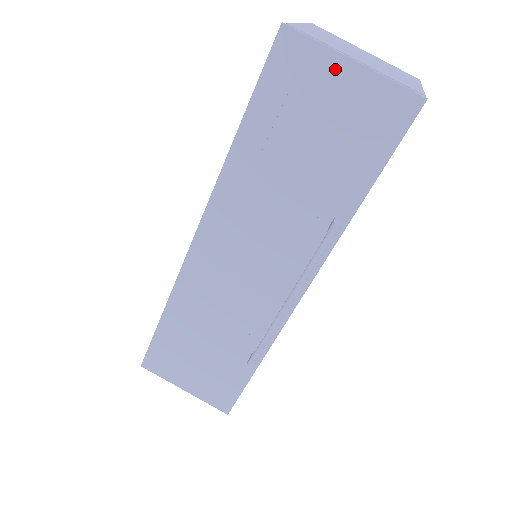
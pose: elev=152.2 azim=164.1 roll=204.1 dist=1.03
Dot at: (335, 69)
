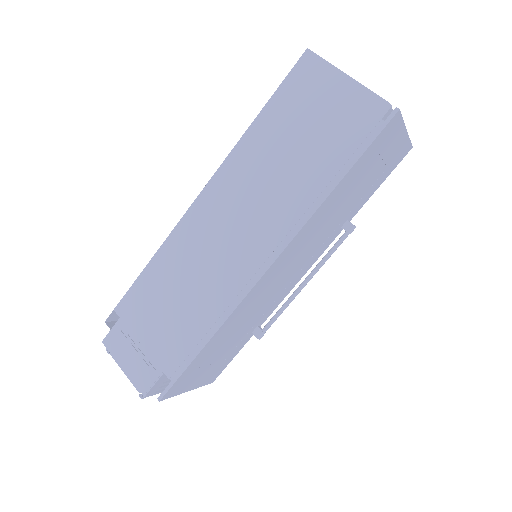
Dot at: (399, 136)
